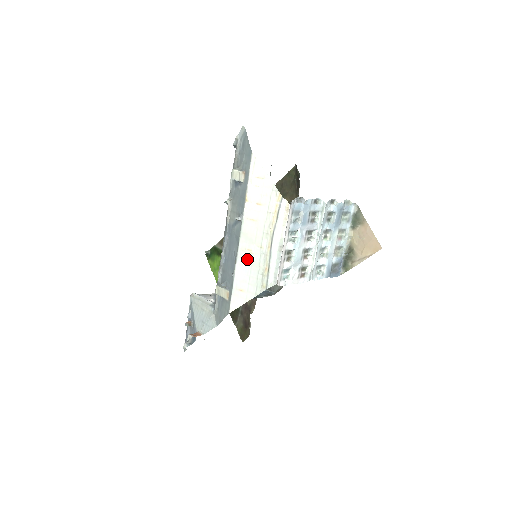
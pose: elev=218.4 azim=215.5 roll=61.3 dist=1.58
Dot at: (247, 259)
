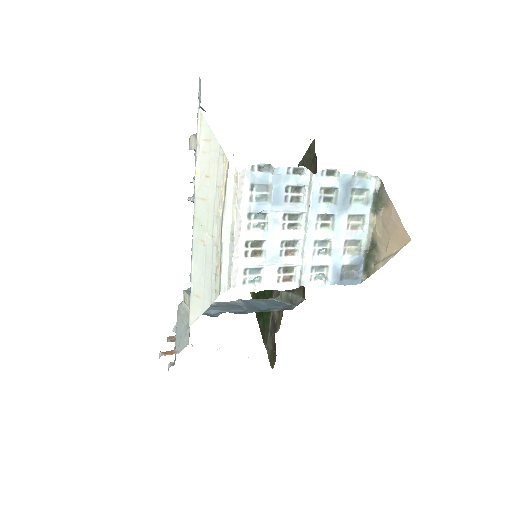
Dot at: (201, 253)
